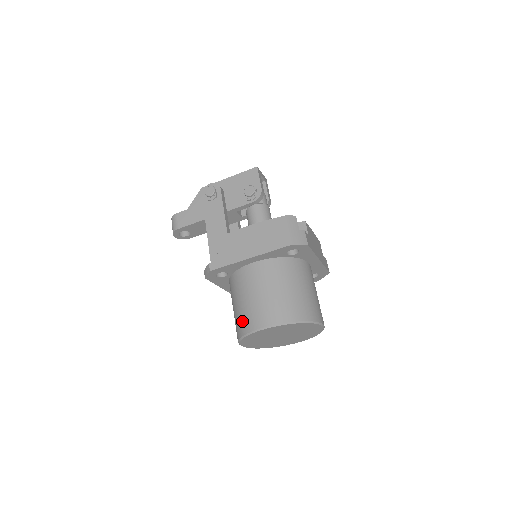
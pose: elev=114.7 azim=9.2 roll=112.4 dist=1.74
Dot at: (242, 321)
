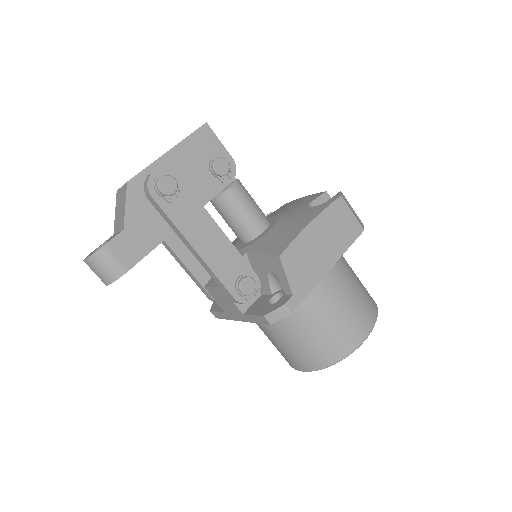
Dot at: (333, 346)
